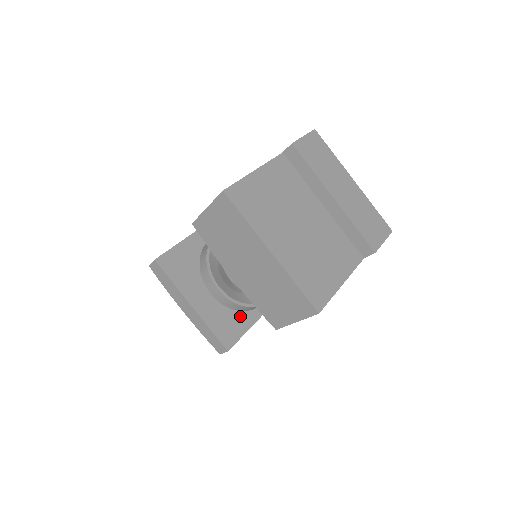
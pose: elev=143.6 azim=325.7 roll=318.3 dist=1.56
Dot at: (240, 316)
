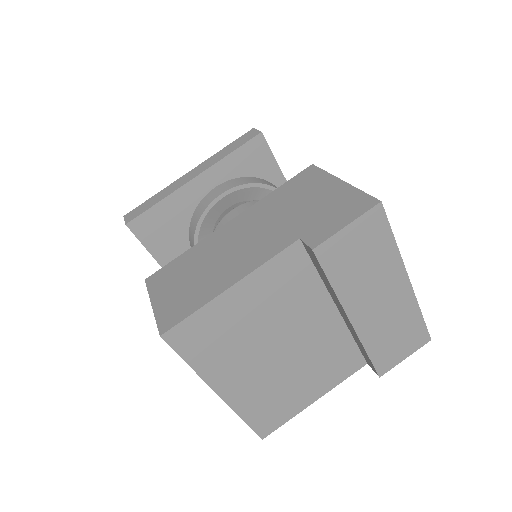
Dot at: occluded
